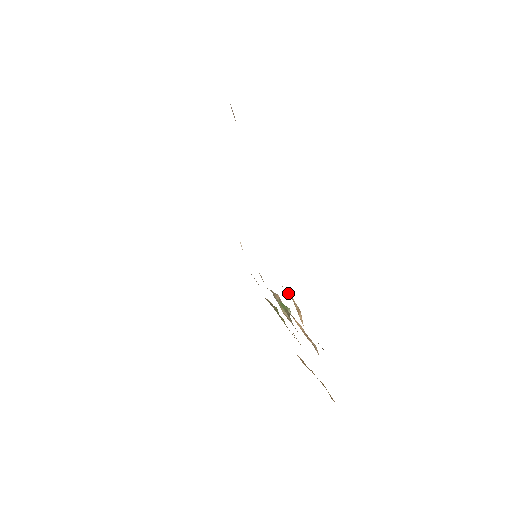
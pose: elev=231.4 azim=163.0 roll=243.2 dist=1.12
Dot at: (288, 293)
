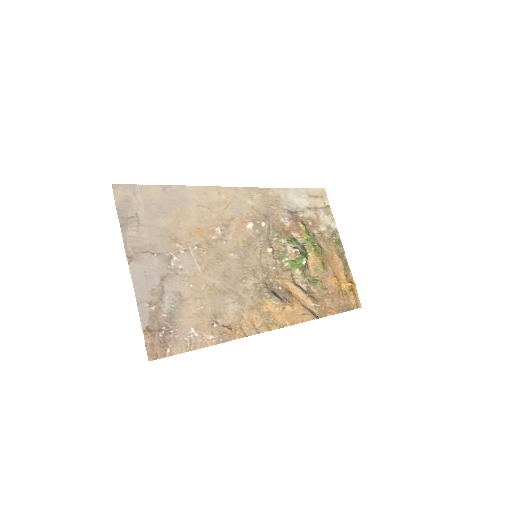
Dot at: (271, 305)
